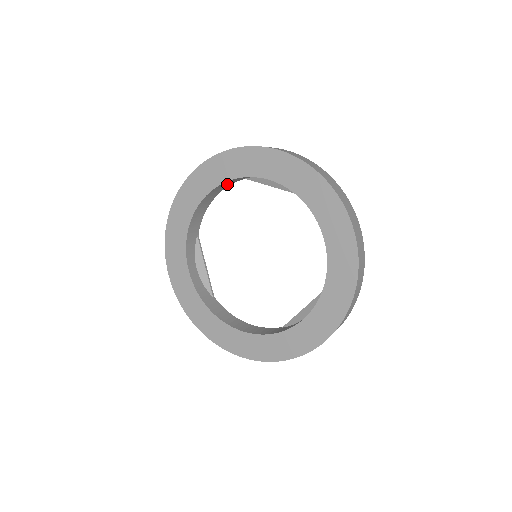
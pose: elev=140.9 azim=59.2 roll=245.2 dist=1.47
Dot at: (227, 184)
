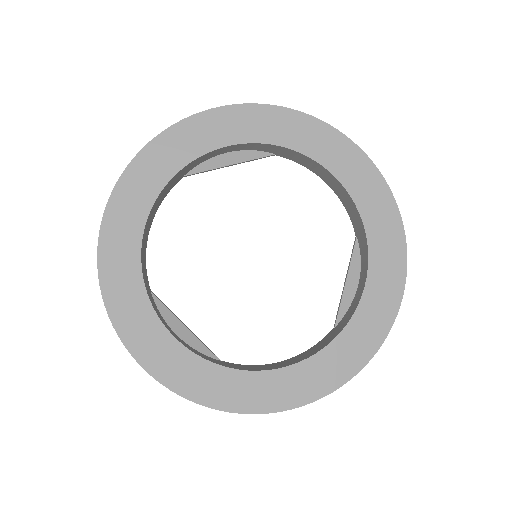
Dot at: (165, 192)
